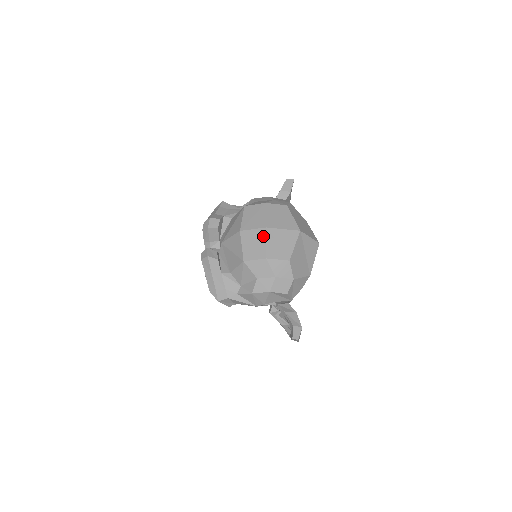
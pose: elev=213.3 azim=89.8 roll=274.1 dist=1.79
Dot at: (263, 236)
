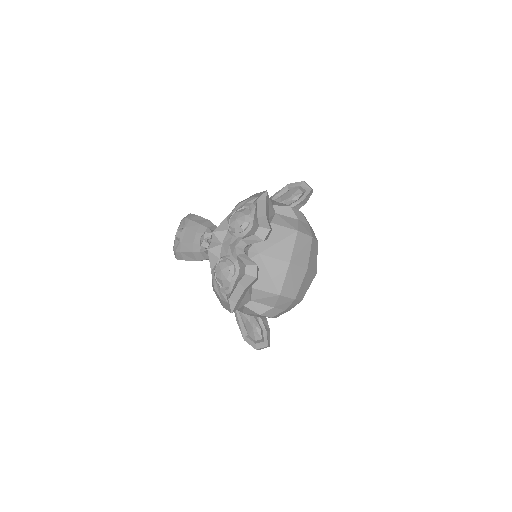
Dot at: (302, 277)
